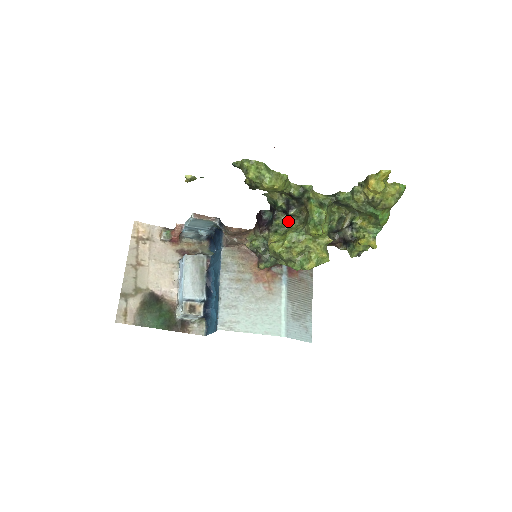
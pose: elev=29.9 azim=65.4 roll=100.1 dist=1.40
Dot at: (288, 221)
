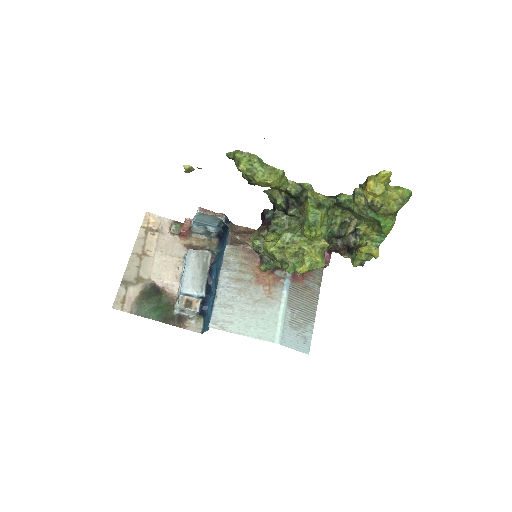
Dot at: (288, 221)
